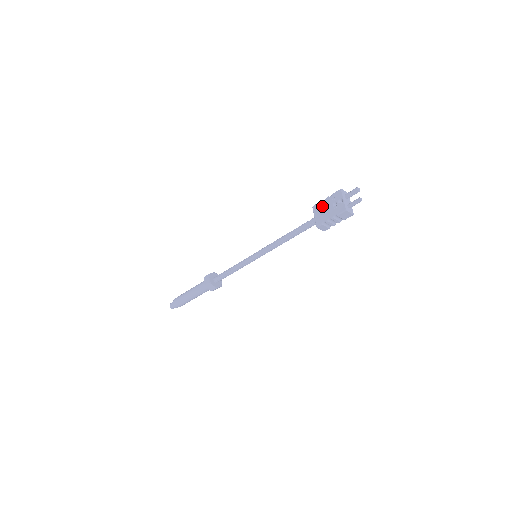
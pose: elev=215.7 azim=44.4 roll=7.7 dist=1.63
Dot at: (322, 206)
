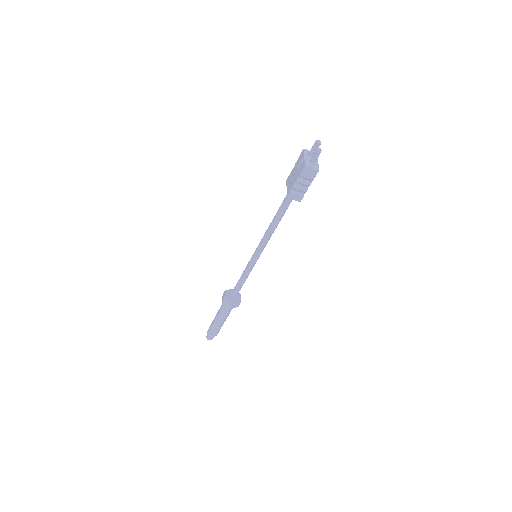
Dot at: (291, 175)
